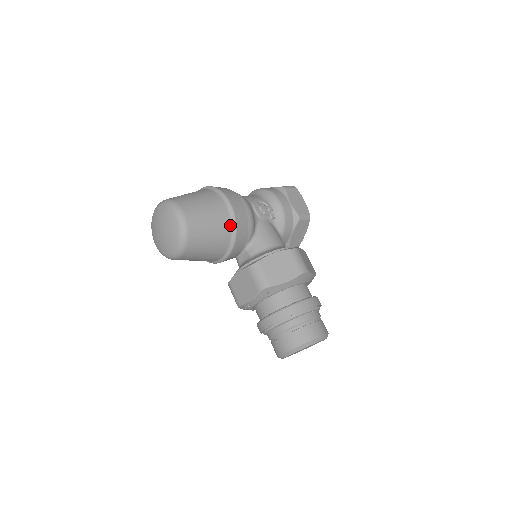
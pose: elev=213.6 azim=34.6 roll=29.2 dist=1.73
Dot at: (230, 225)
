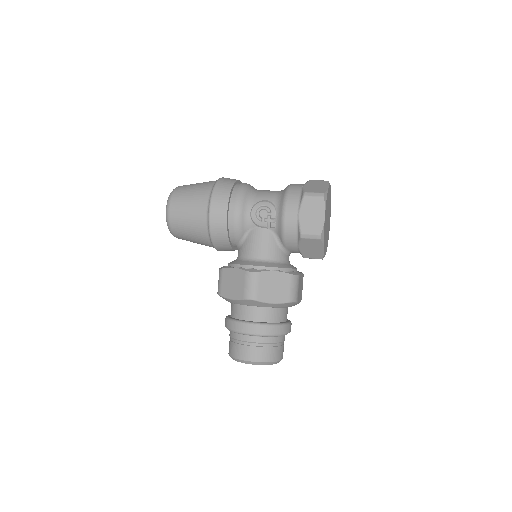
Dot at: (206, 228)
